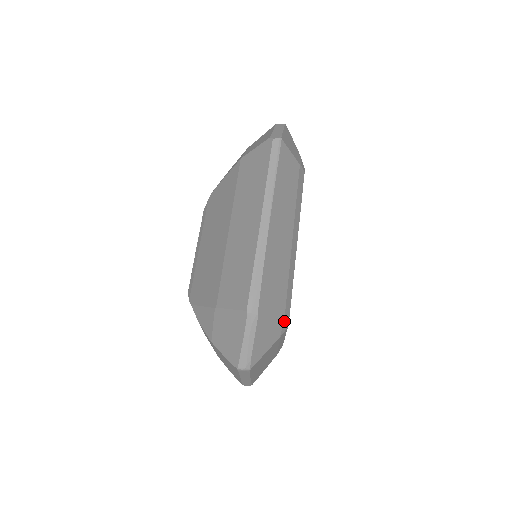
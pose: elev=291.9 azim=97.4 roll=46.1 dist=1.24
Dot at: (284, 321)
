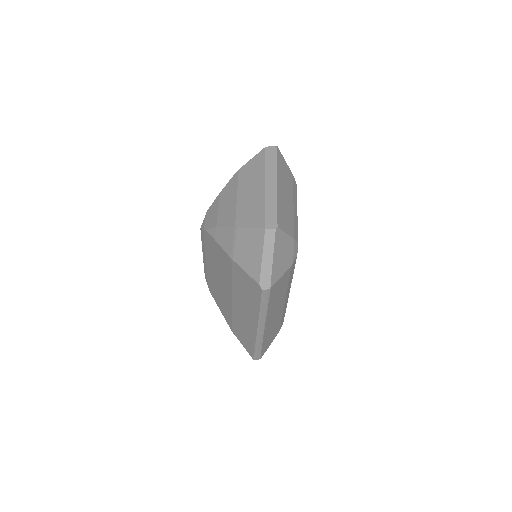
Dot at: occluded
